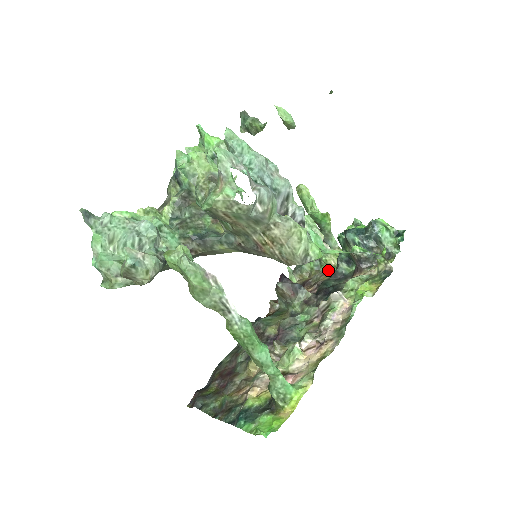
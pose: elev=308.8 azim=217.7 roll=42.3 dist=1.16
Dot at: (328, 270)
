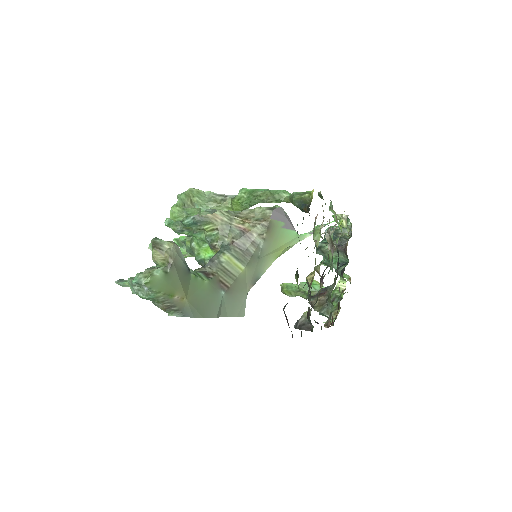
Dot at: occluded
